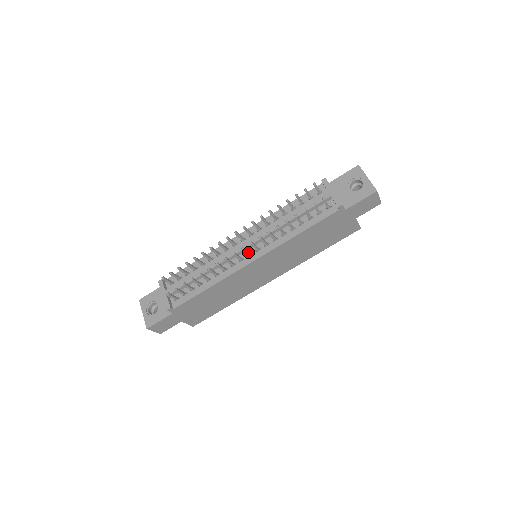
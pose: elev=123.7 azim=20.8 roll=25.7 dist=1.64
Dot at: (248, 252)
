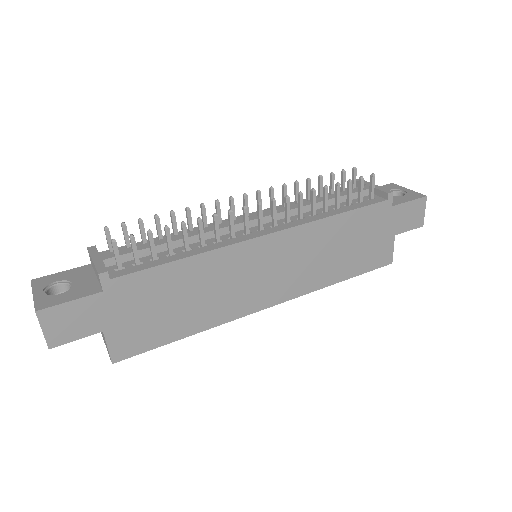
Dot at: (262, 219)
